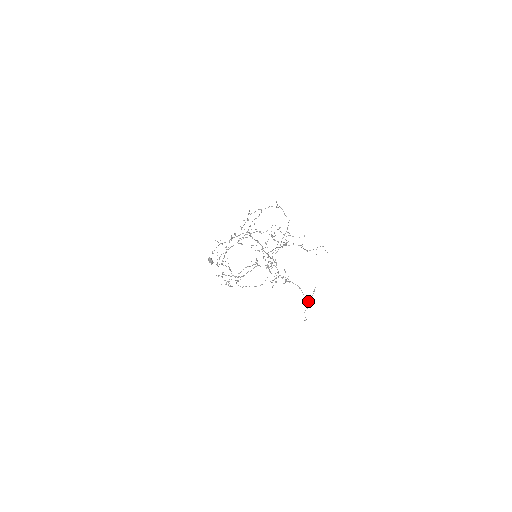
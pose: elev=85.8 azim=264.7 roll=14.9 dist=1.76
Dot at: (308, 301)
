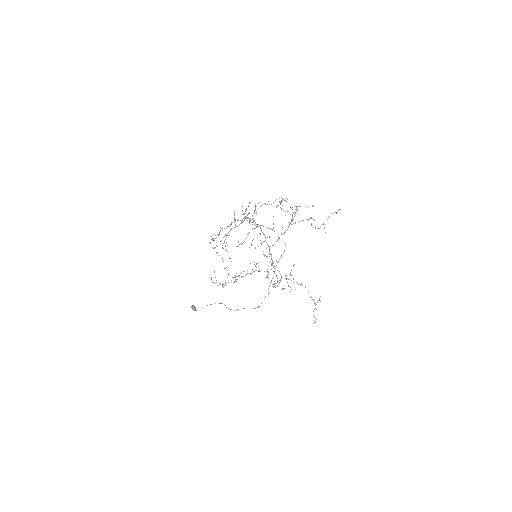
Dot at: (315, 303)
